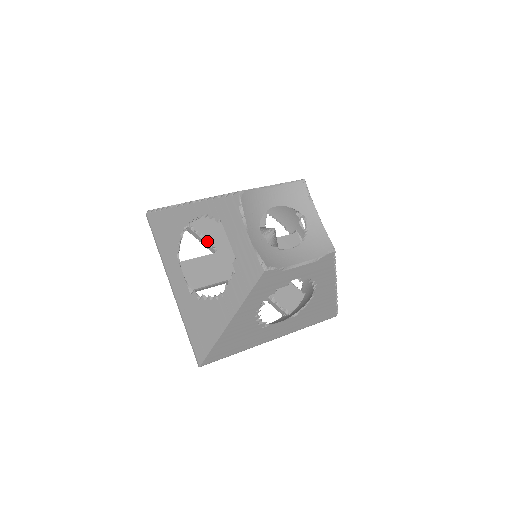
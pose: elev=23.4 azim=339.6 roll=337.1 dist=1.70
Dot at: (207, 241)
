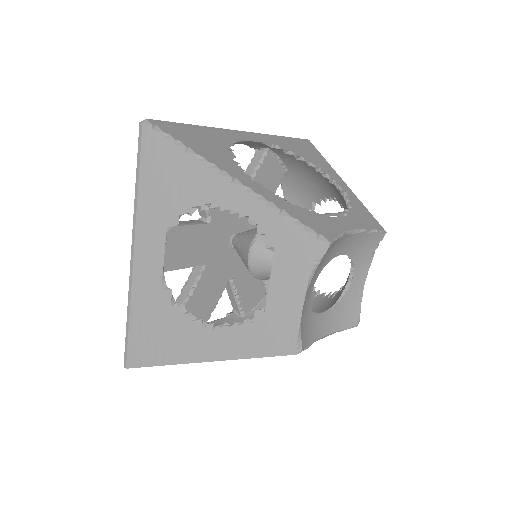
Dot at: occluded
